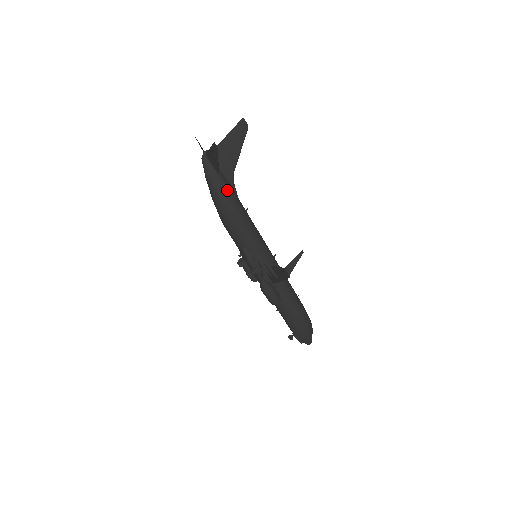
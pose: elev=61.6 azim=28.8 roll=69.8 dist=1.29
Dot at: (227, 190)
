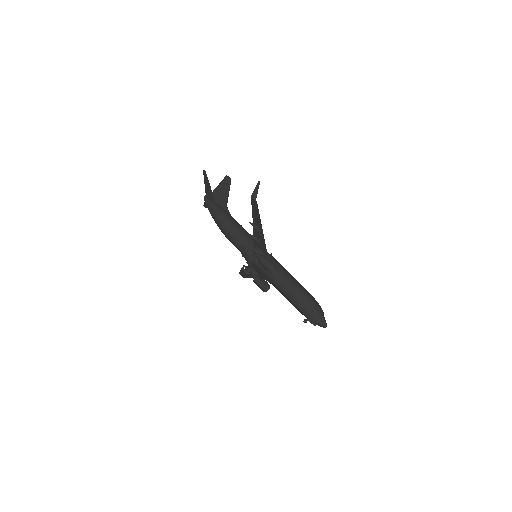
Dot at: (223, 211)
